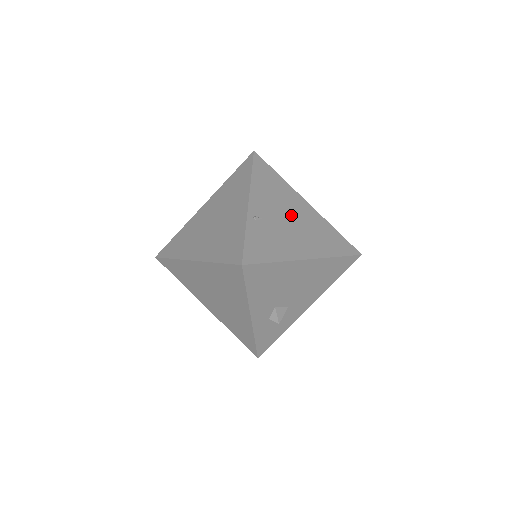
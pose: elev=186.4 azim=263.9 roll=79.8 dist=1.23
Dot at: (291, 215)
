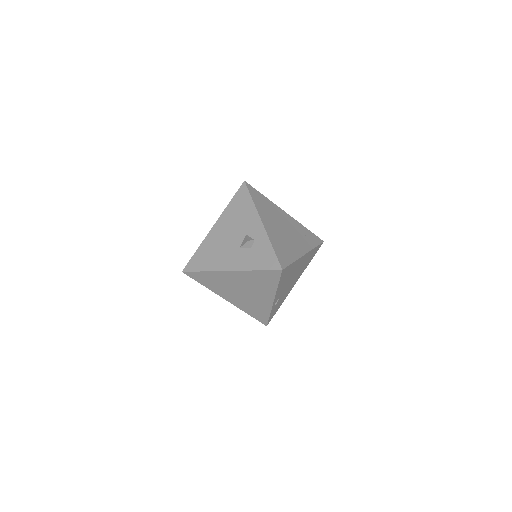
Dot at: occluded
